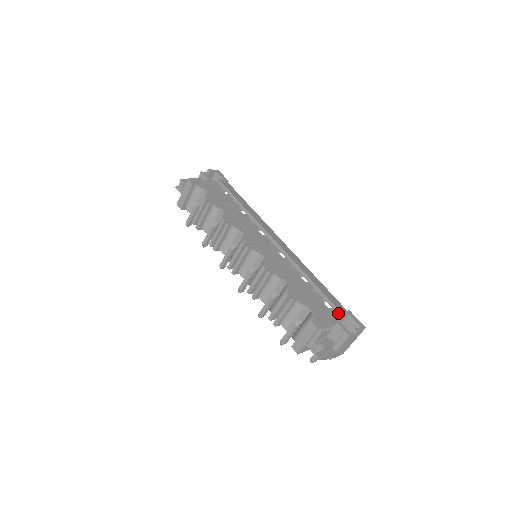
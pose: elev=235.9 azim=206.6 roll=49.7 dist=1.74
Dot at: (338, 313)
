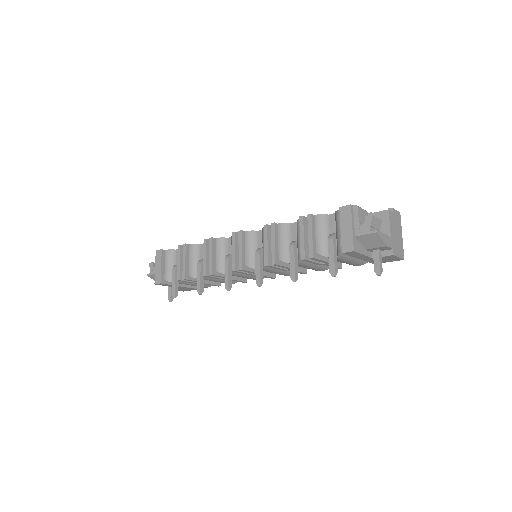
Dot at: occluded
